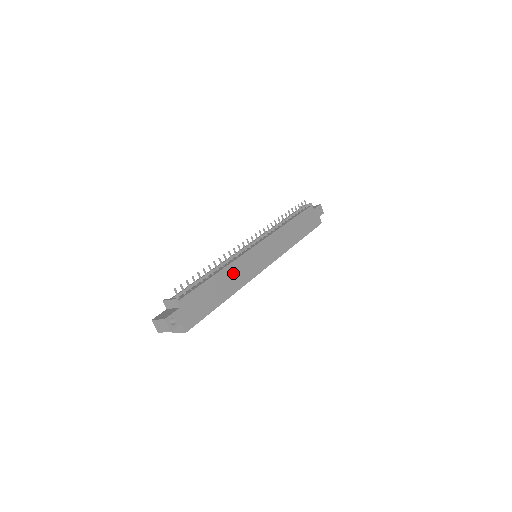
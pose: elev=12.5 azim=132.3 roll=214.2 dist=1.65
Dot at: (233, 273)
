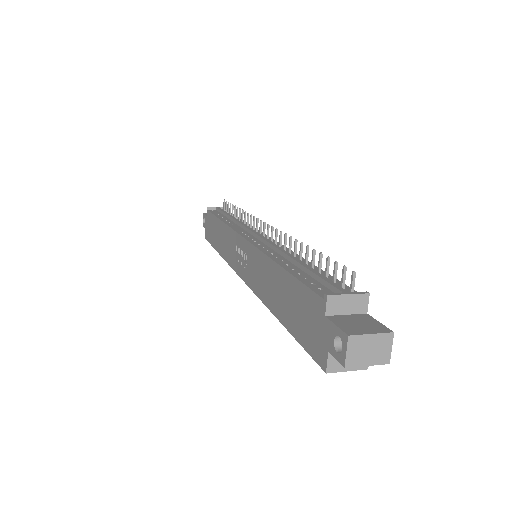
Dot at: occluded
